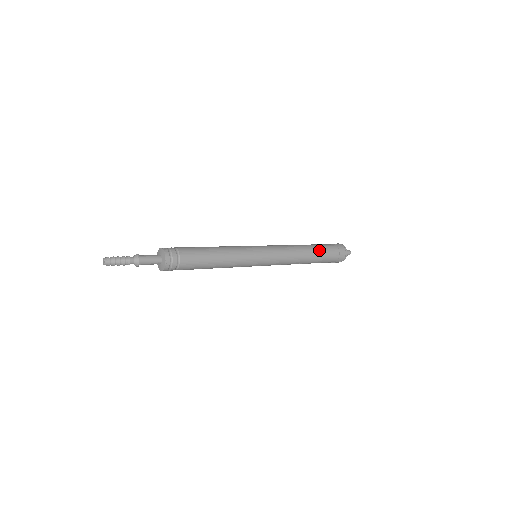
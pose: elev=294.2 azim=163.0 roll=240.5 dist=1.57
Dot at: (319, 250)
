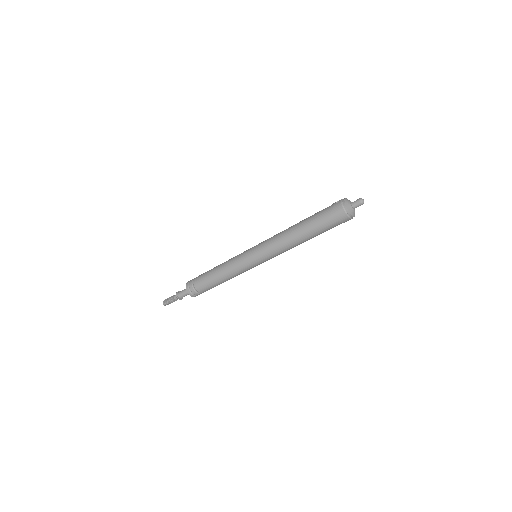
Dot at: (313, 232)
